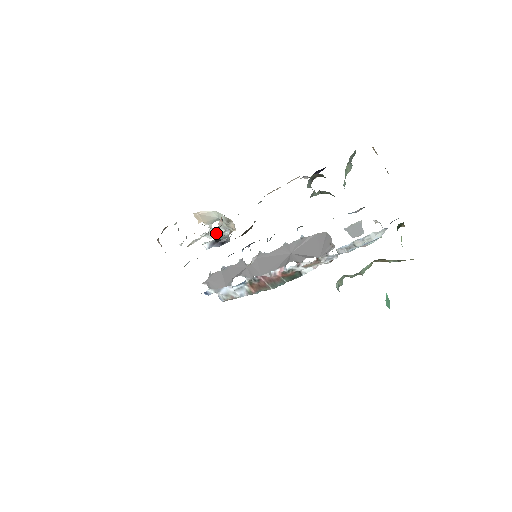
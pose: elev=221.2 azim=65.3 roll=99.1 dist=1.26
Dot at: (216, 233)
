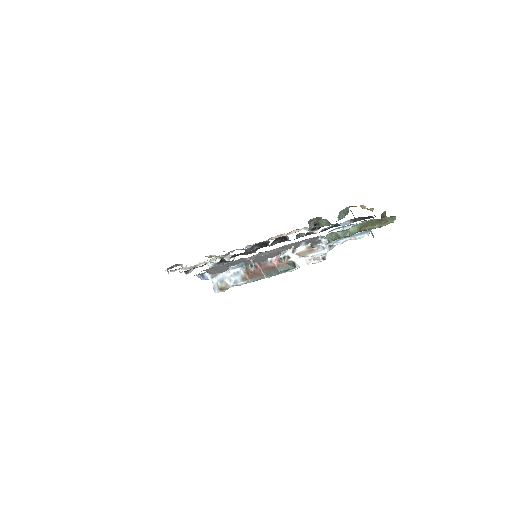
Dot at: occluded
